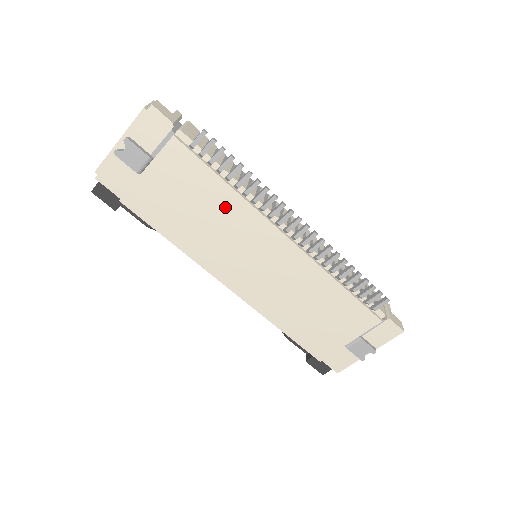
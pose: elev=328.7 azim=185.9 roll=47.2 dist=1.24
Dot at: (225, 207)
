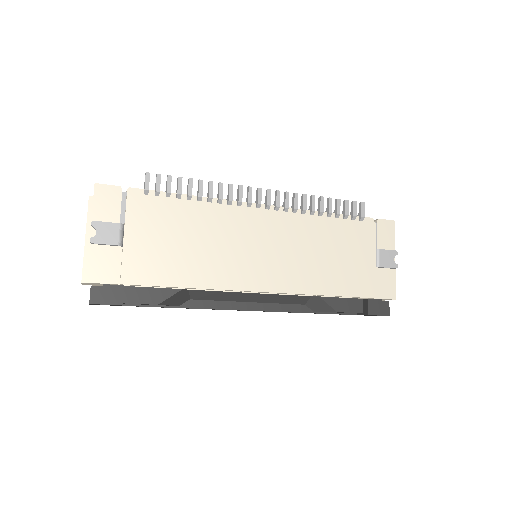
Dot at: (204, 221)
